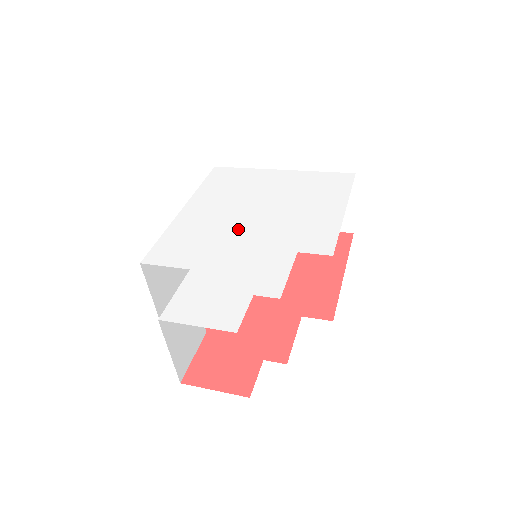
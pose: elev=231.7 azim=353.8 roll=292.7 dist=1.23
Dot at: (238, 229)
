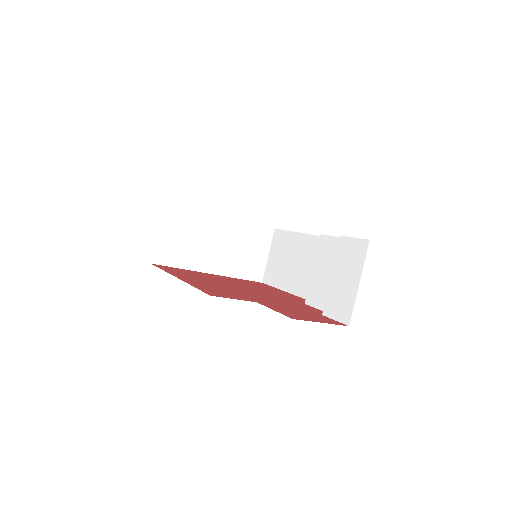
Dot at: occluded
